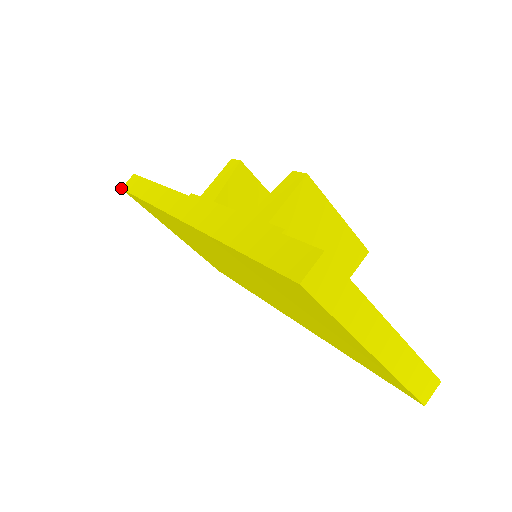
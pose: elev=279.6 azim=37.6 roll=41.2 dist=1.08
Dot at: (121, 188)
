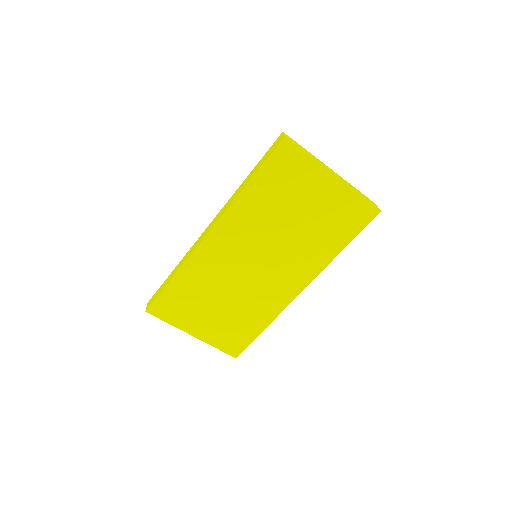
Dot at: (145, 311)
